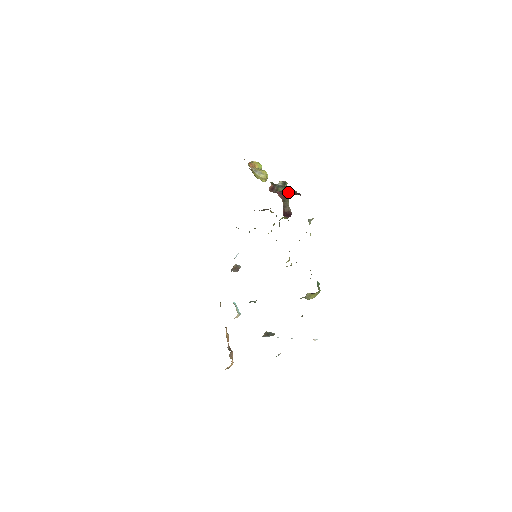
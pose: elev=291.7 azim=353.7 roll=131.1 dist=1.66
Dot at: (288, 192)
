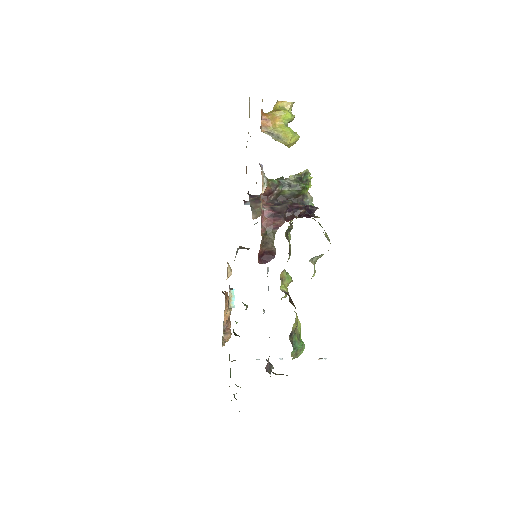
Dot at: (283, 215)
